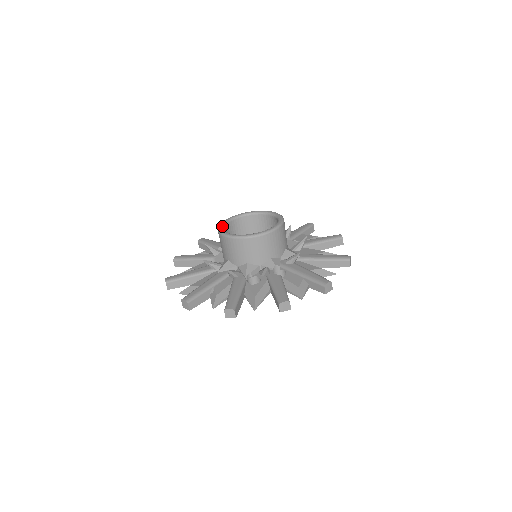
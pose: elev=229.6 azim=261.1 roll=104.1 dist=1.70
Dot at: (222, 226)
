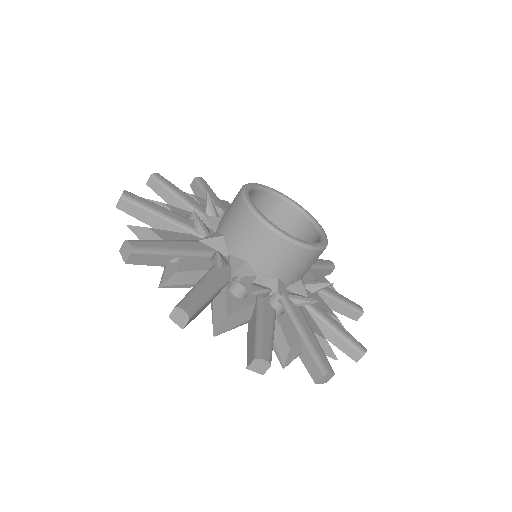
Dot at: (250, 188)
